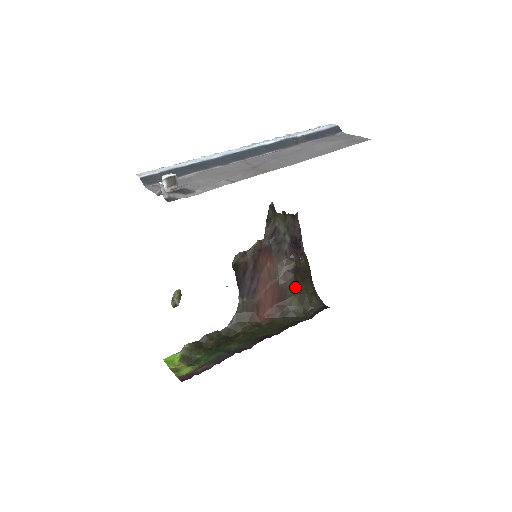
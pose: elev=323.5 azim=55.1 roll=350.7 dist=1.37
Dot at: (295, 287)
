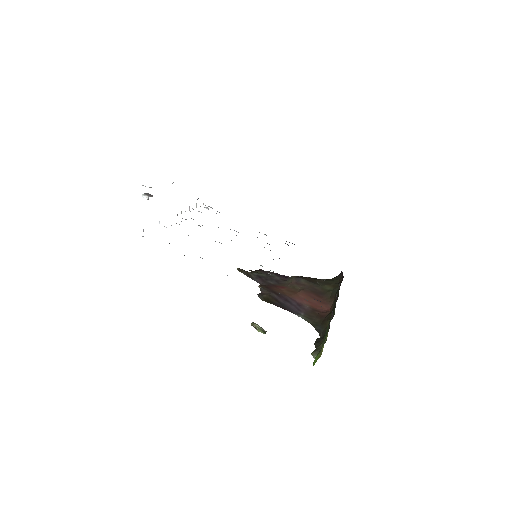
Dot at: (313, 283)
